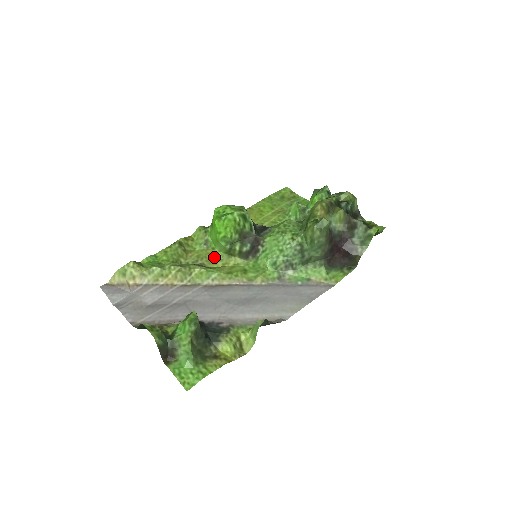
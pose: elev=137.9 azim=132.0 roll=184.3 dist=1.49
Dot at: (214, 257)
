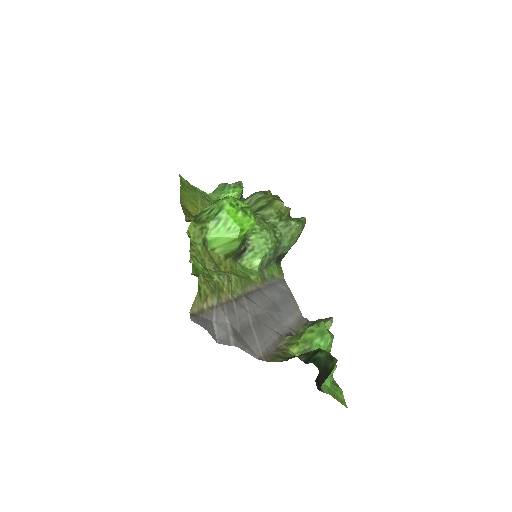
Dot at: (216, 260)
